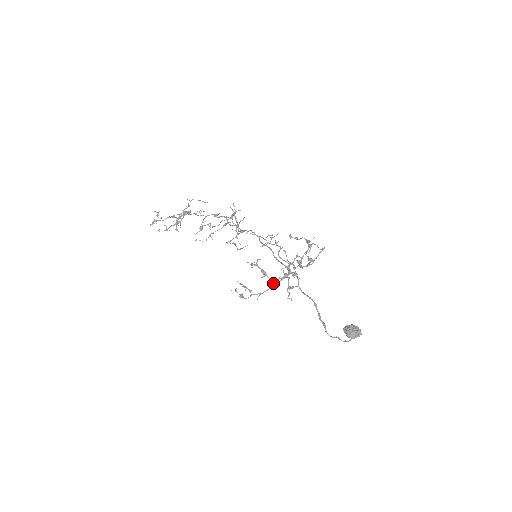
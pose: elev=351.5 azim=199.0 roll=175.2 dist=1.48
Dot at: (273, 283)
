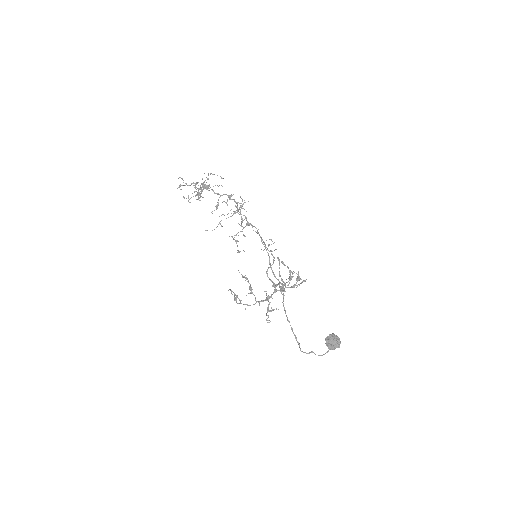
Dot at: (257, 301)
